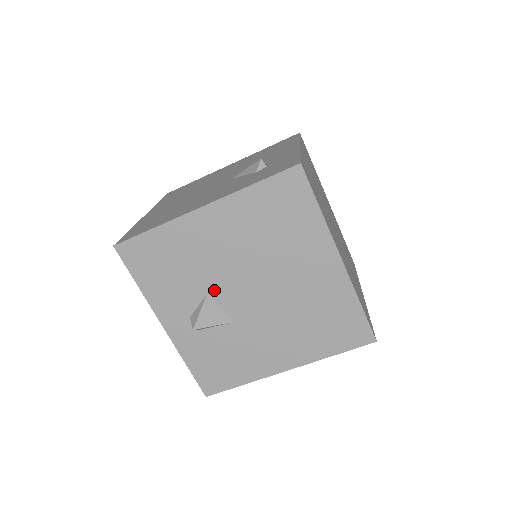
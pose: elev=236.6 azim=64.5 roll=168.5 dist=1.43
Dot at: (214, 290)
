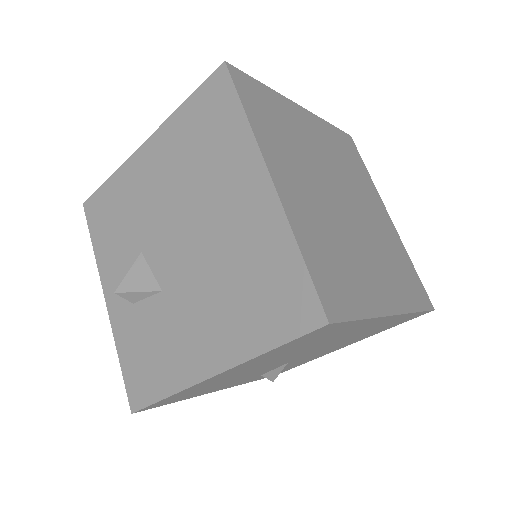
Dot at: (147, 246)
